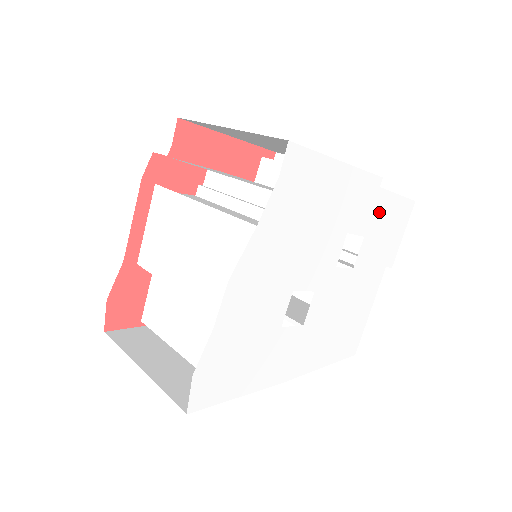
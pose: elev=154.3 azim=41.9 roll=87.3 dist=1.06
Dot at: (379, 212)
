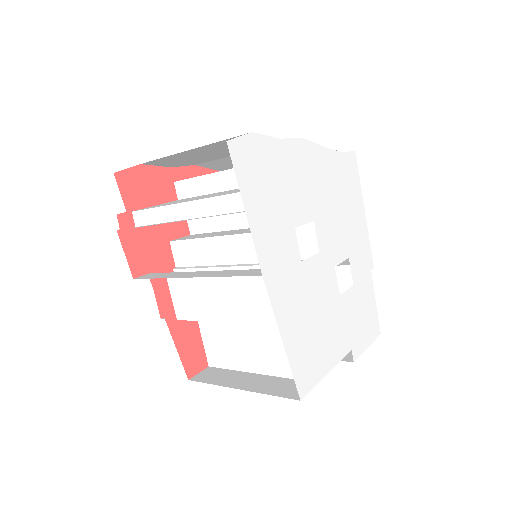
Dot at: (365, 288)
